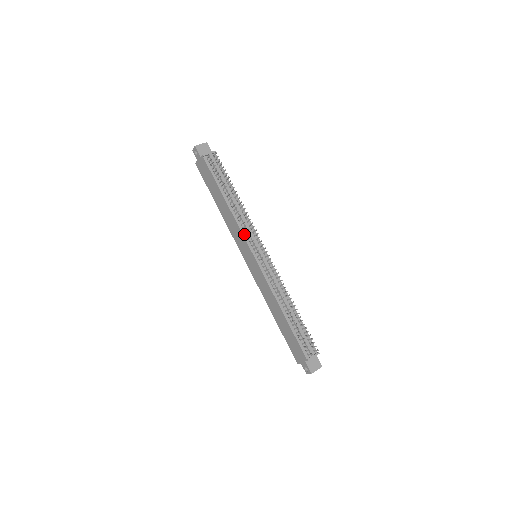
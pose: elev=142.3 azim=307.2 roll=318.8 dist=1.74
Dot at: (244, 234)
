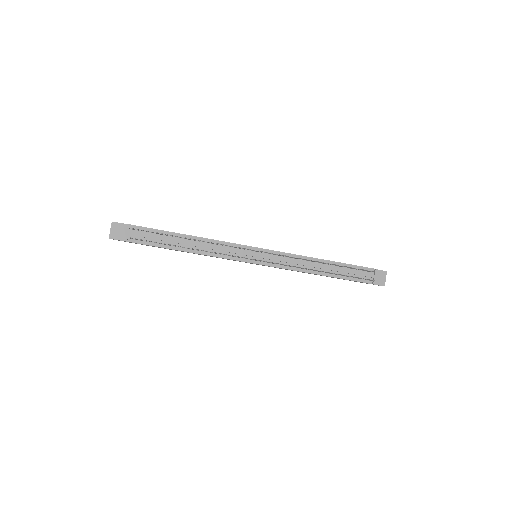
Dot at: (231, 258)
